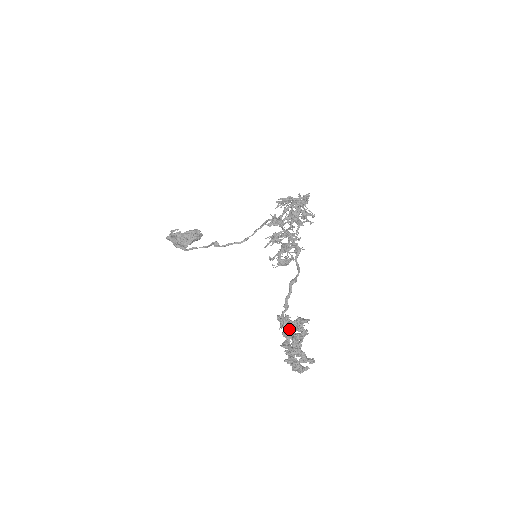
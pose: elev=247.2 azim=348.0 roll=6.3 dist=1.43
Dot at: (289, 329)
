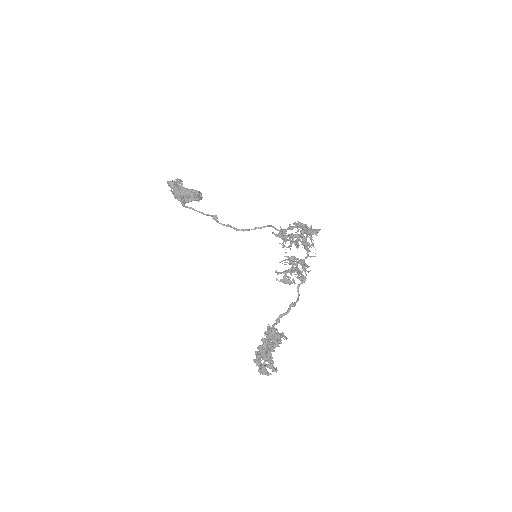
Dot at: (271, 339)
